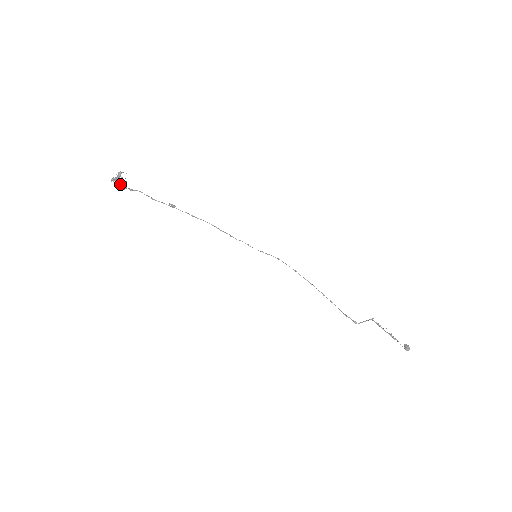
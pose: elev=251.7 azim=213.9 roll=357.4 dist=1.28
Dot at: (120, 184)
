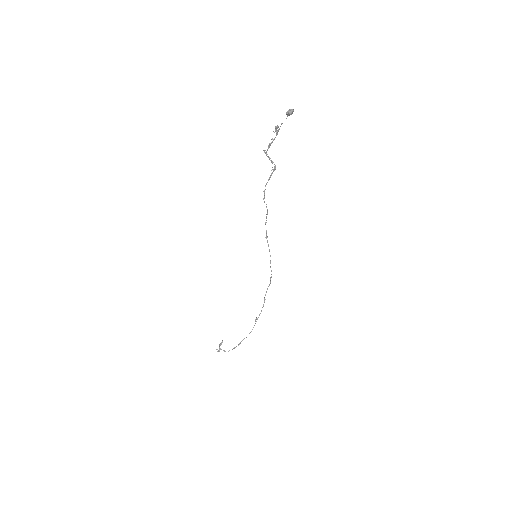
Dot at: occluded
